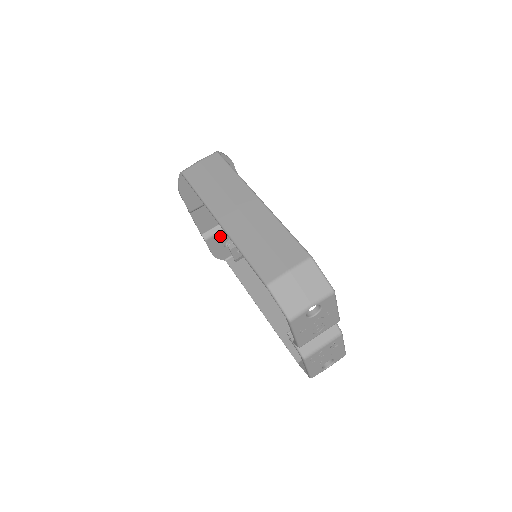
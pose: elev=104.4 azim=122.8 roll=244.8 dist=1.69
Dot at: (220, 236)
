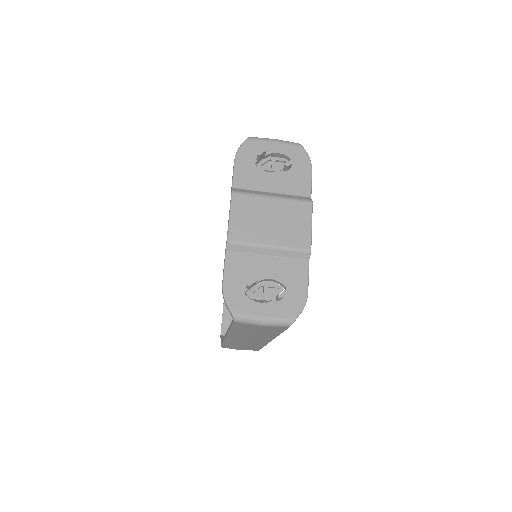
Dot at: (254, 187)
